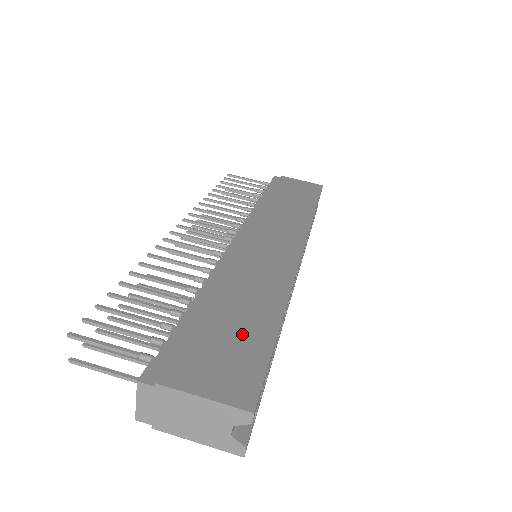
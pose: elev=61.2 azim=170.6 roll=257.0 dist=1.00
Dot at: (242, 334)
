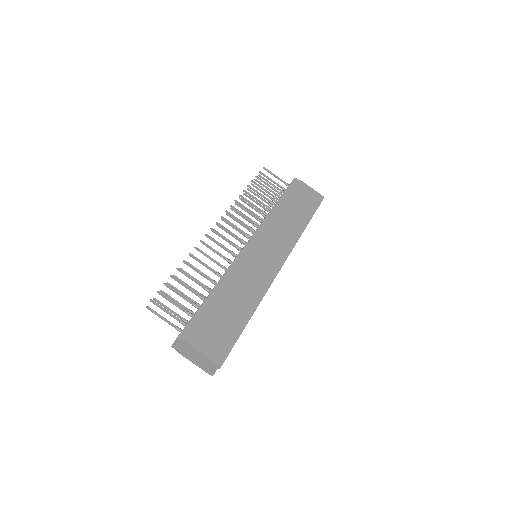
Dot at: (229, 322)
